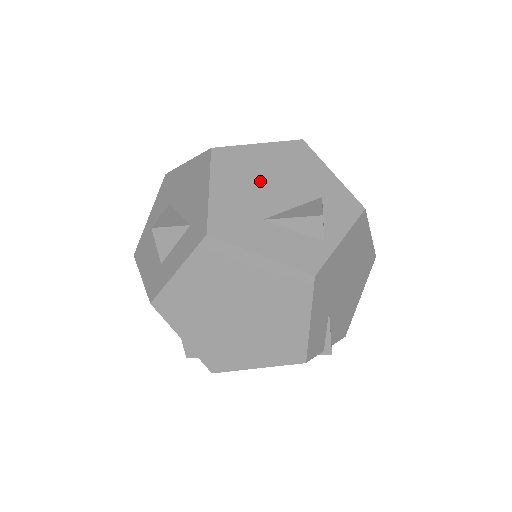
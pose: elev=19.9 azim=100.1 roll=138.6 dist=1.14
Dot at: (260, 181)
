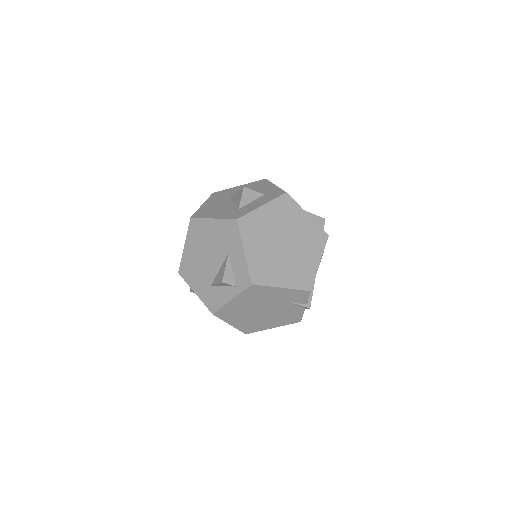
Dot at: occluded
